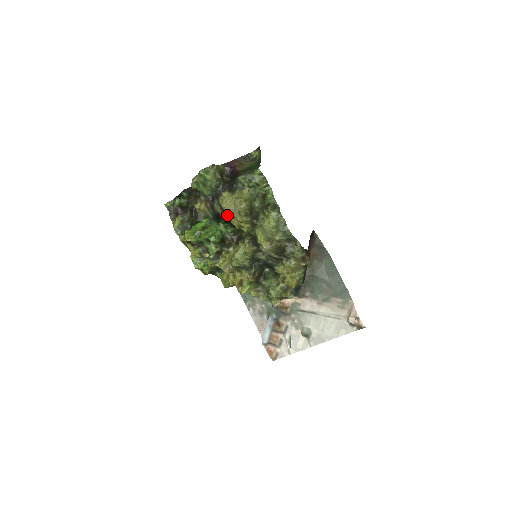
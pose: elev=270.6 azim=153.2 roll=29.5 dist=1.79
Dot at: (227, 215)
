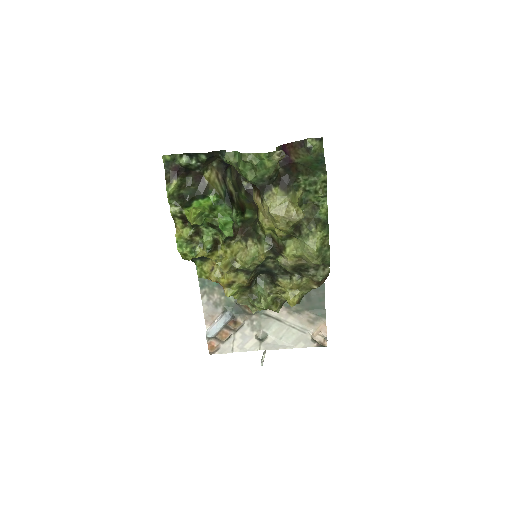
Dot at: (237, 196)
